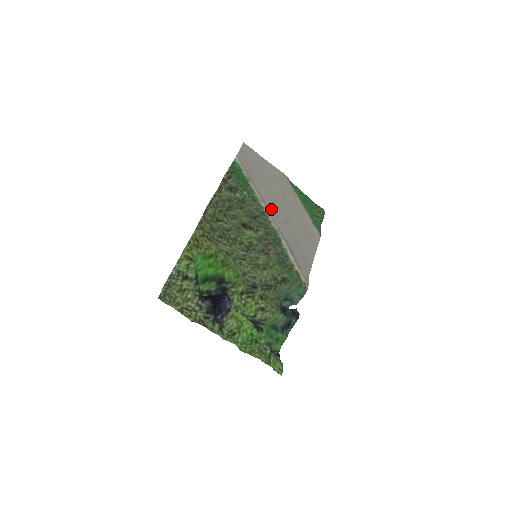
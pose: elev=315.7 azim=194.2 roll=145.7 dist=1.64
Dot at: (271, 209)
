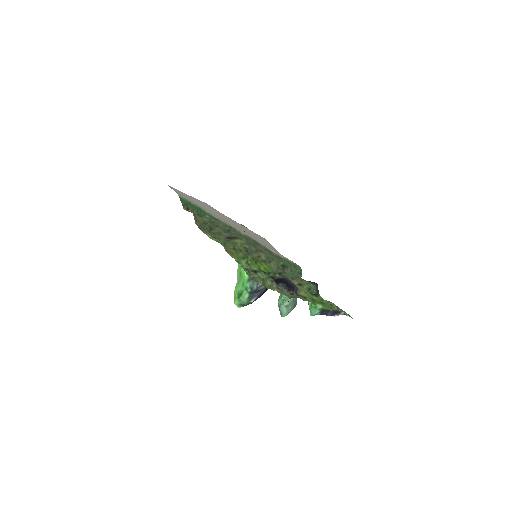
Dot at: (230, 224)
